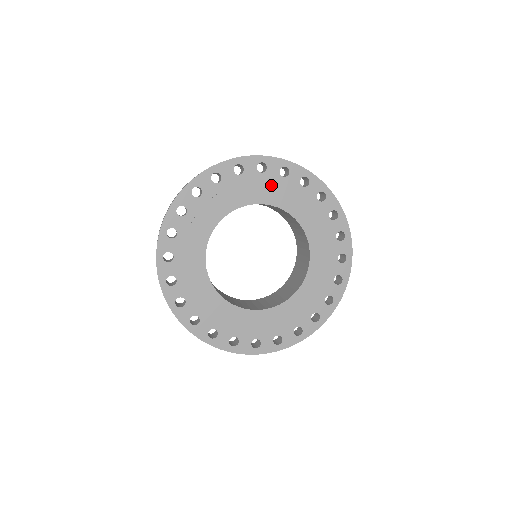
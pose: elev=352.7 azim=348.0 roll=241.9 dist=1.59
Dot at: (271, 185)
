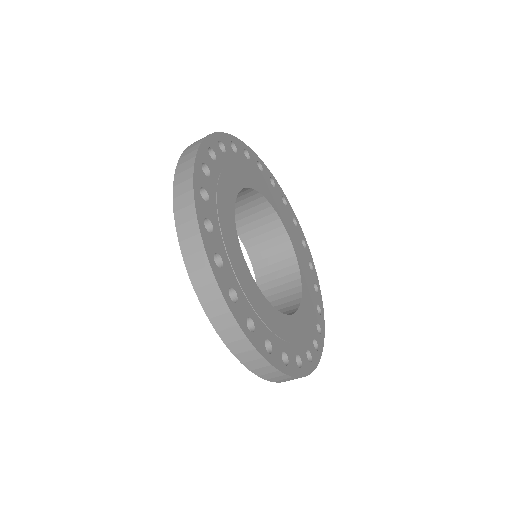
Dot at: (302, 254)
